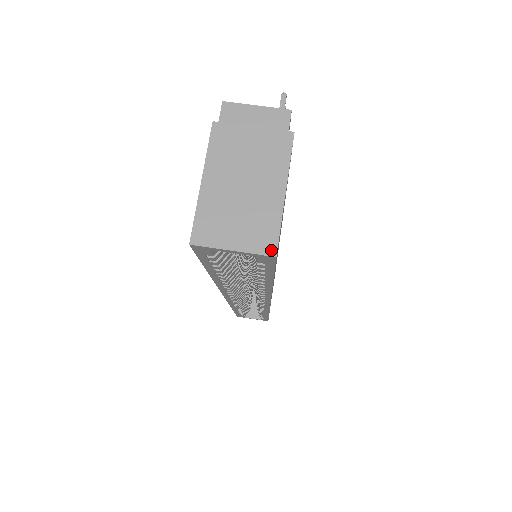
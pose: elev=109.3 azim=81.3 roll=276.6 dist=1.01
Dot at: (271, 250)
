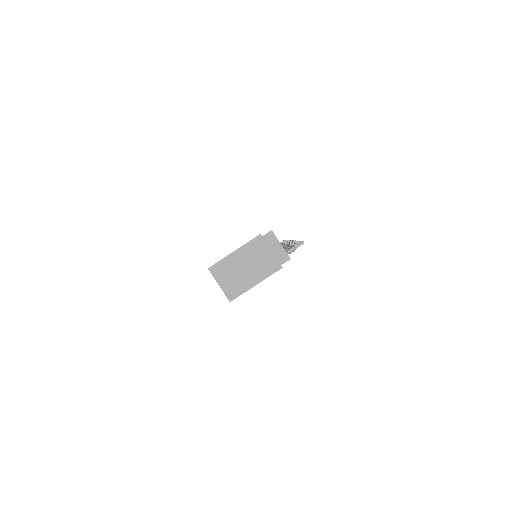
Dot at: (231, 298)
